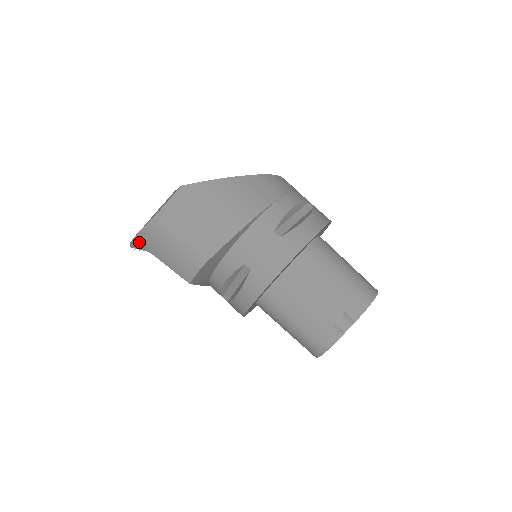
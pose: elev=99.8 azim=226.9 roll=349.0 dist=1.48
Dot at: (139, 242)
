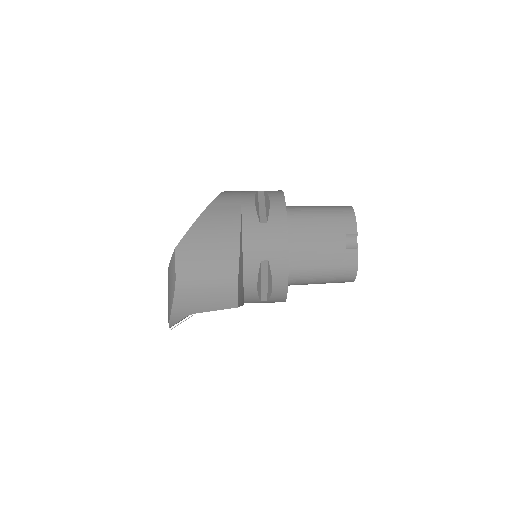
Dot at: (177, 315)
